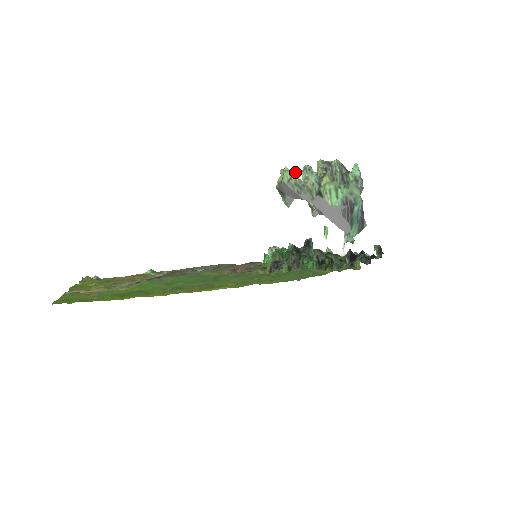
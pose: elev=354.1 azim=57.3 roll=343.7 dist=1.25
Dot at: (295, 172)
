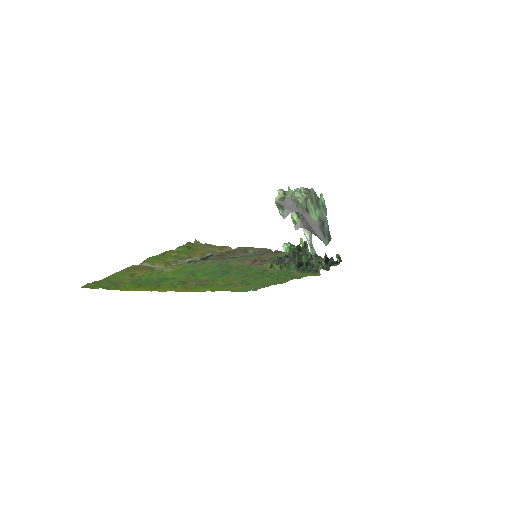
Dot at: (293, 191)
